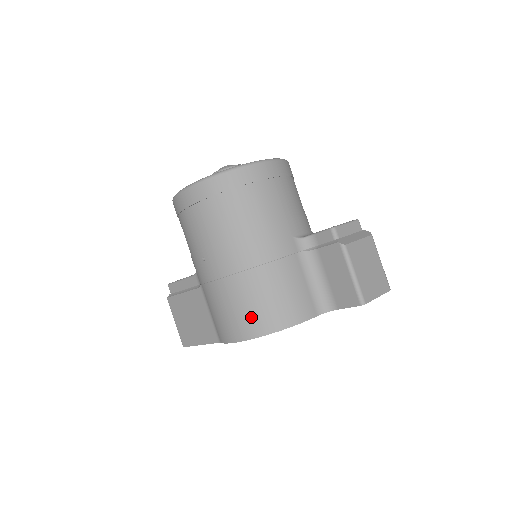
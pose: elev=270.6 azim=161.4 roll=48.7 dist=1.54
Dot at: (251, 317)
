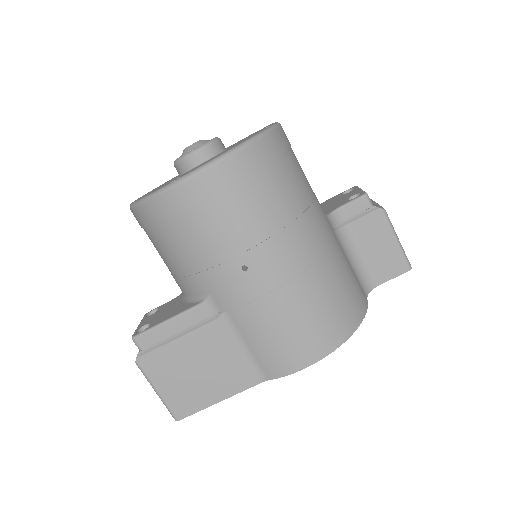
Dot at: (328, 323)
